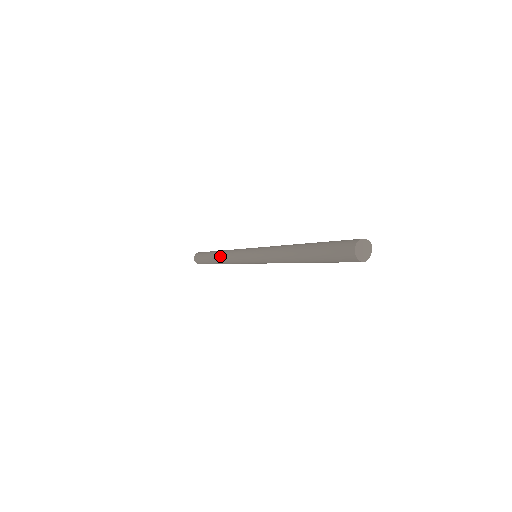
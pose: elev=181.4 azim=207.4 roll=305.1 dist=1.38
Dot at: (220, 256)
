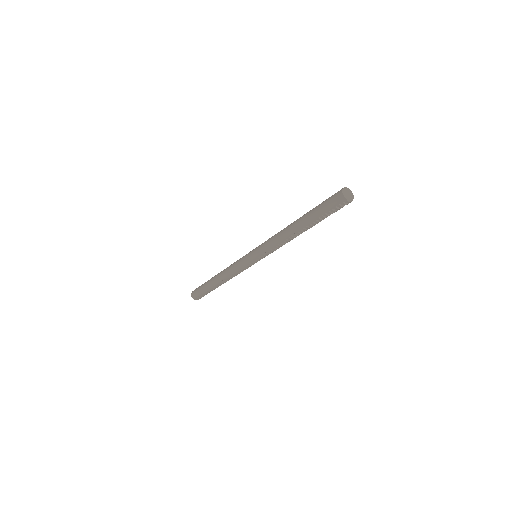
Dot at: (222, 271)
